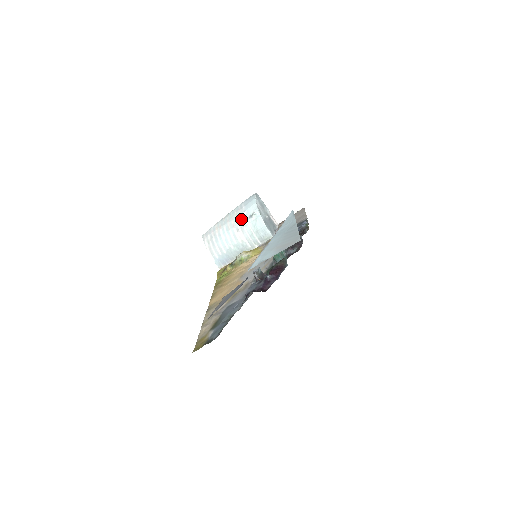
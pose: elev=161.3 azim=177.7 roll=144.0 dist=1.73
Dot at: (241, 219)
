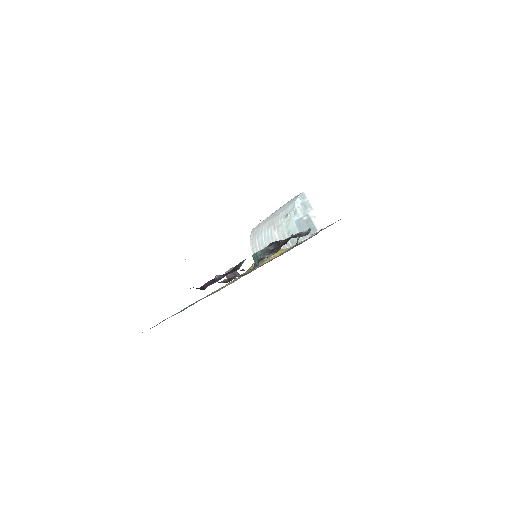
Dot at: (279, 217)
